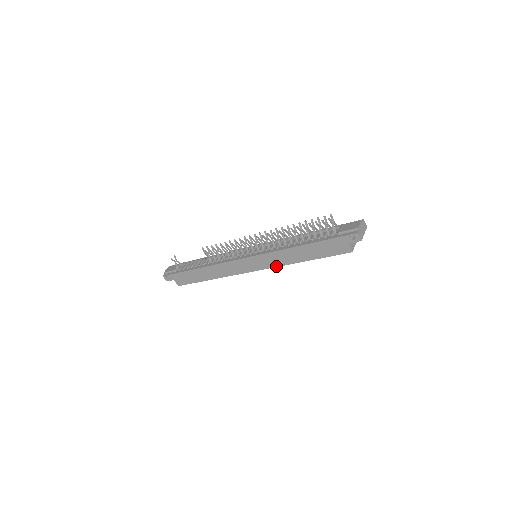
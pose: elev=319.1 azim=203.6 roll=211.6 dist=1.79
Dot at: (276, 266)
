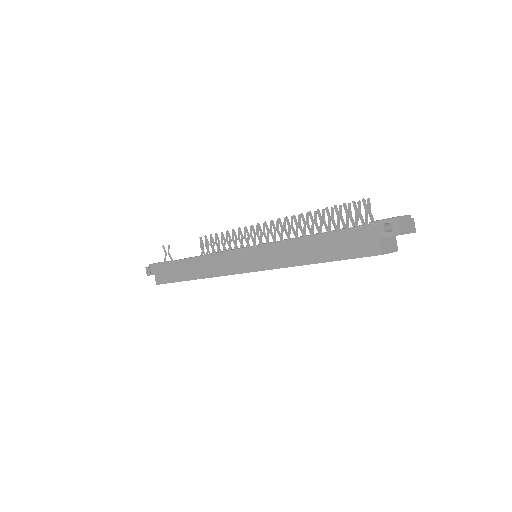
Dot at: (274, 267)
